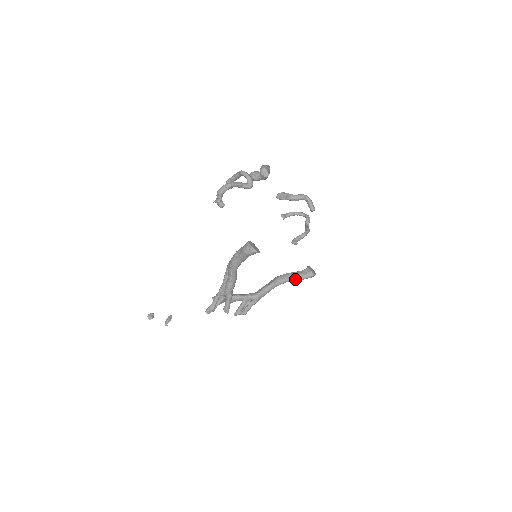
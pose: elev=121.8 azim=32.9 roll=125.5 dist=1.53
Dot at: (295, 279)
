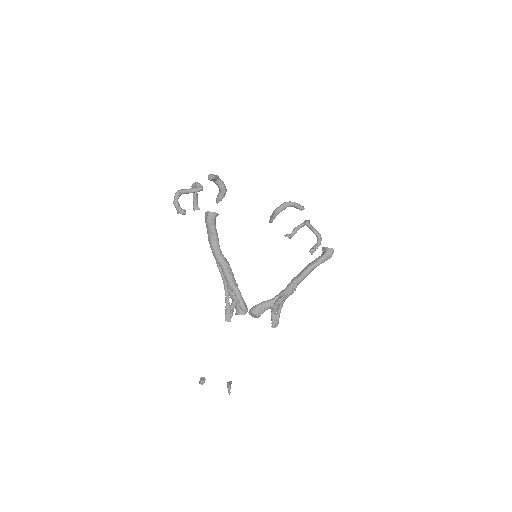
Dot at: (315, 264)
